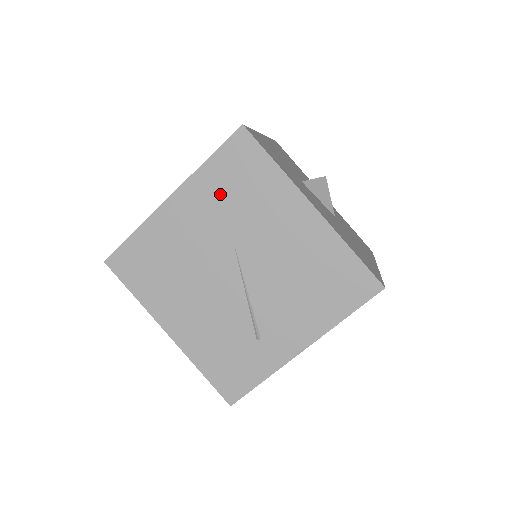
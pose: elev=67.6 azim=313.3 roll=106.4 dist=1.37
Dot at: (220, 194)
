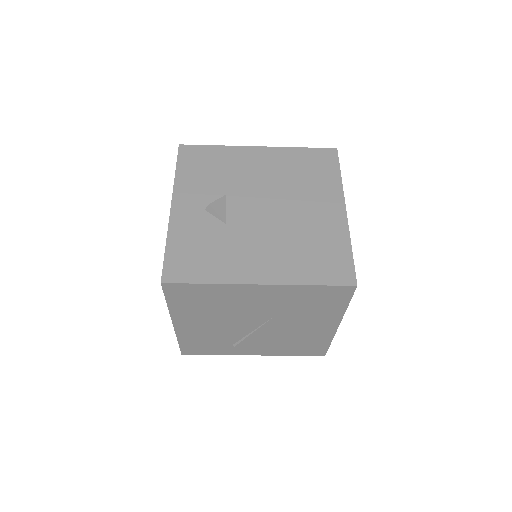
Dot at: (296, 300)
